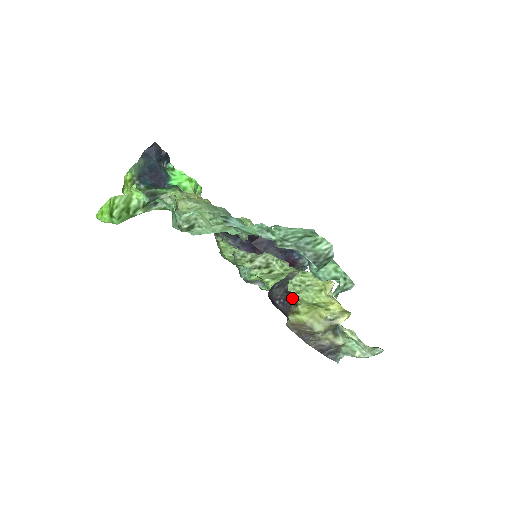
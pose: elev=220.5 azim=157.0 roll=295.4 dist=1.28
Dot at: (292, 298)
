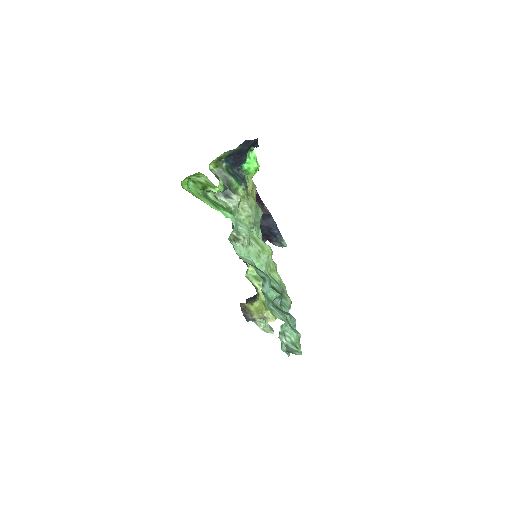
Dot at: (256, 297)
